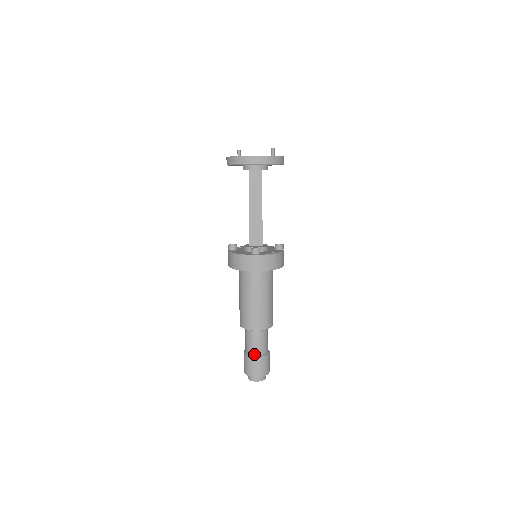
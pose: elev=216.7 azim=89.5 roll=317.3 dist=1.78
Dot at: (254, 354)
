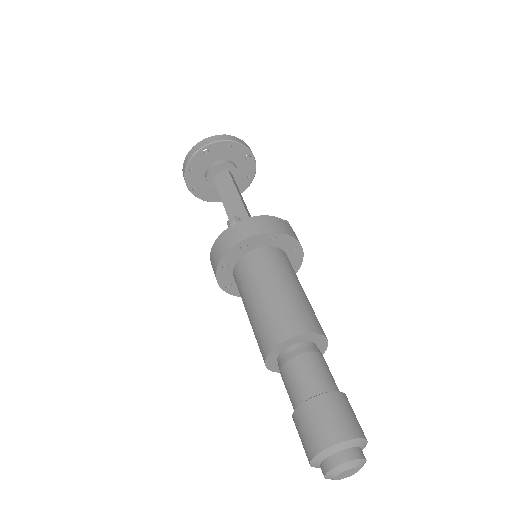
Dot at: (305, 398)
